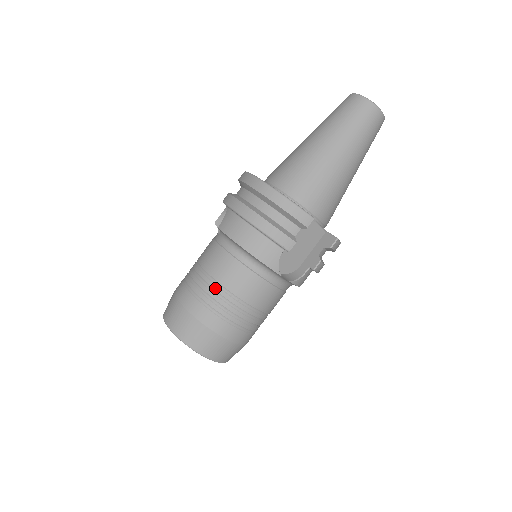
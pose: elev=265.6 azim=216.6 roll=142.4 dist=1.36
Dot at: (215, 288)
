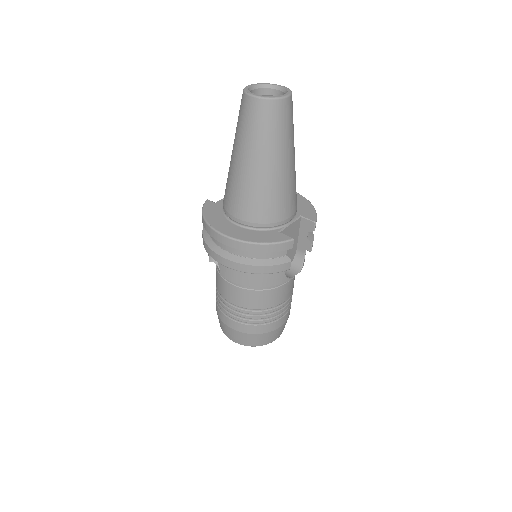
Dot at: (252, 313)
